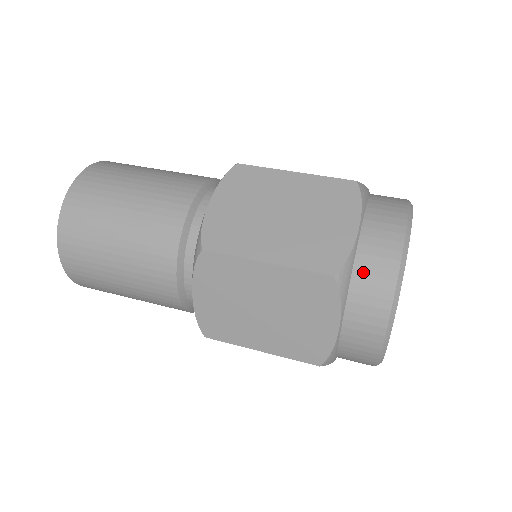
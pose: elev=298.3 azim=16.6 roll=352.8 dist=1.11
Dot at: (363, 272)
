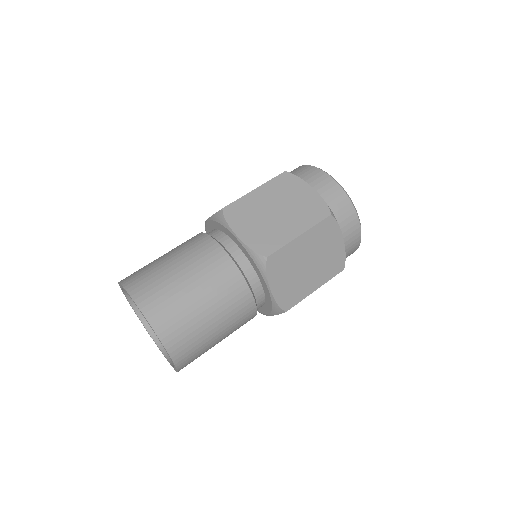
Dot at: (334, 205)
